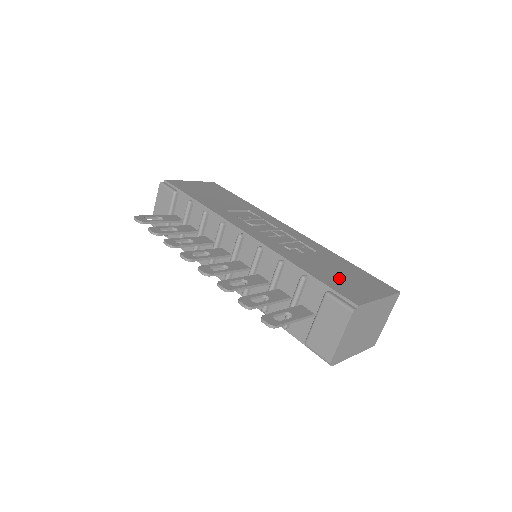
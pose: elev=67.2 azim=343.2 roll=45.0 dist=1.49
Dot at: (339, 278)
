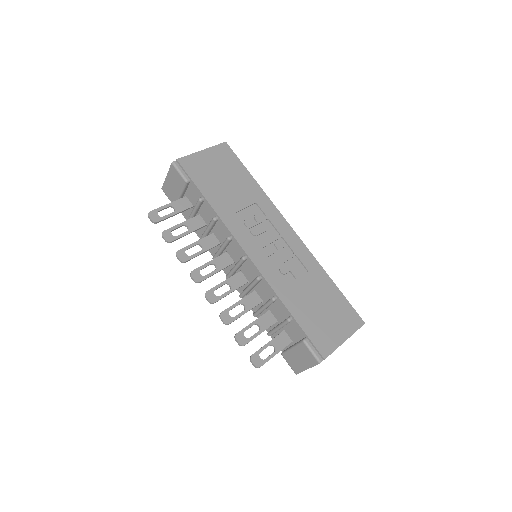
Dot at: (318, 317)
